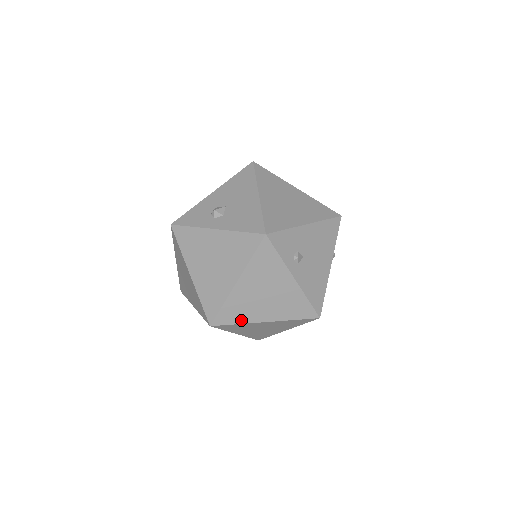
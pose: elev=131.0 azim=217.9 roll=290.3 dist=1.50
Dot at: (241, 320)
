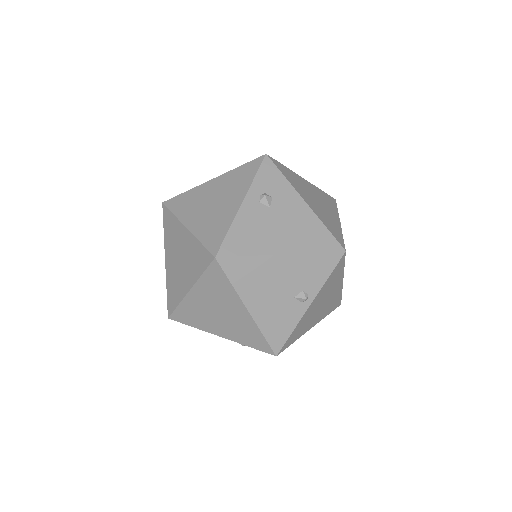
Dot at: (179, 212)
